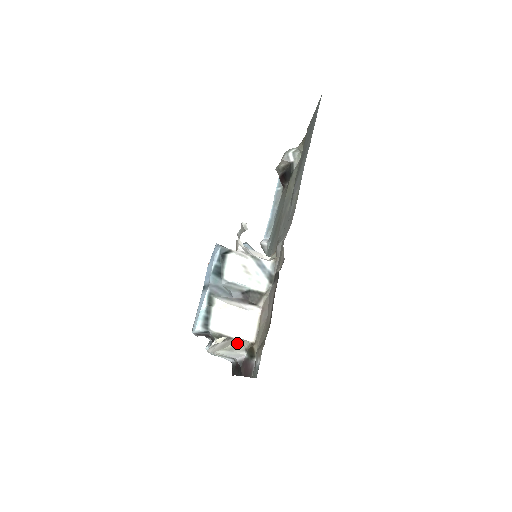
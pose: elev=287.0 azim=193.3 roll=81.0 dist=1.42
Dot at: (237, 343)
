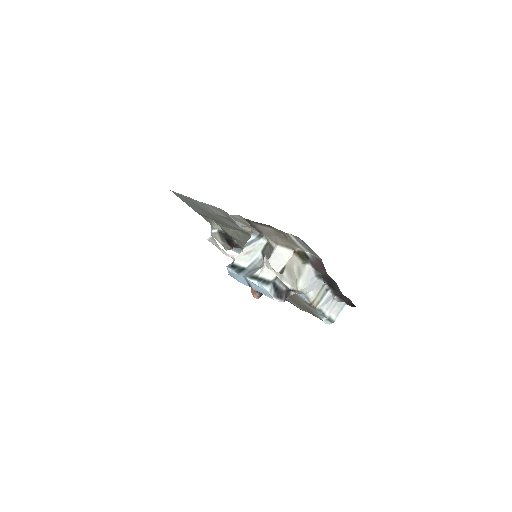
Dot at: (295, 268)
